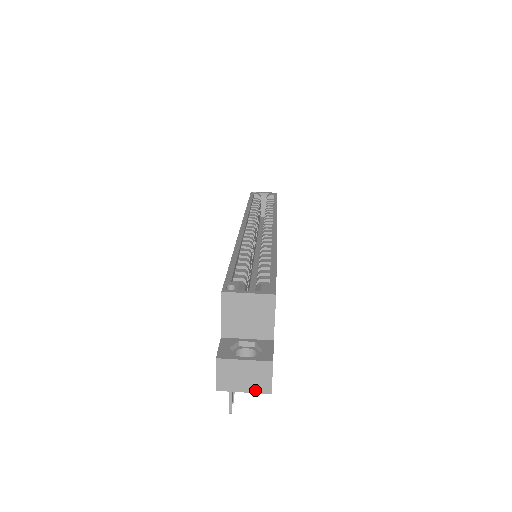
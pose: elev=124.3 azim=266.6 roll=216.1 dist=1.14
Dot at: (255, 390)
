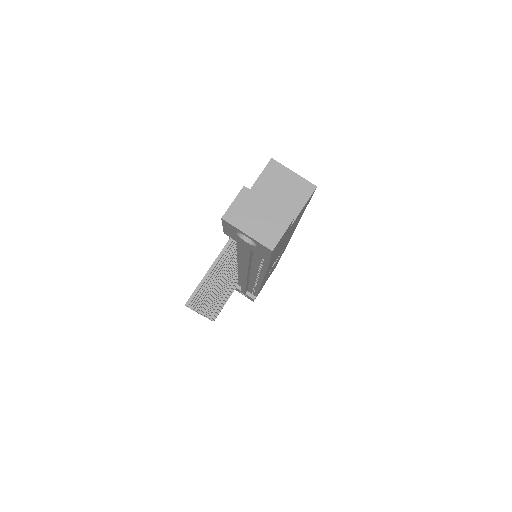
Dot at: (259, 238)
